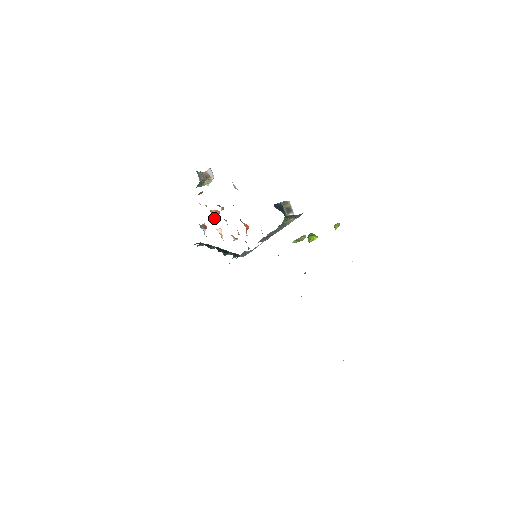
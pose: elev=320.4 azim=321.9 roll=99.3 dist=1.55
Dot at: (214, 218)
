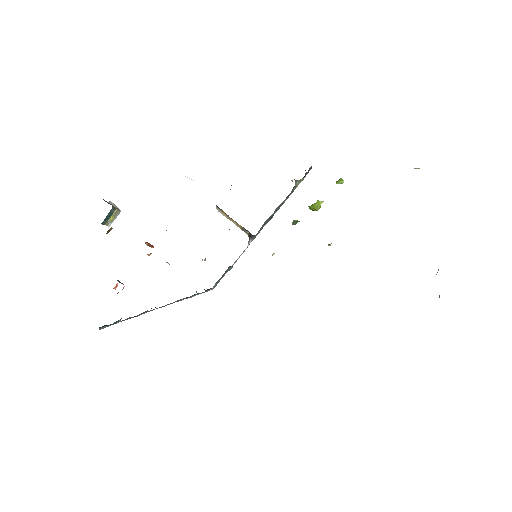
Dot at: occluded
